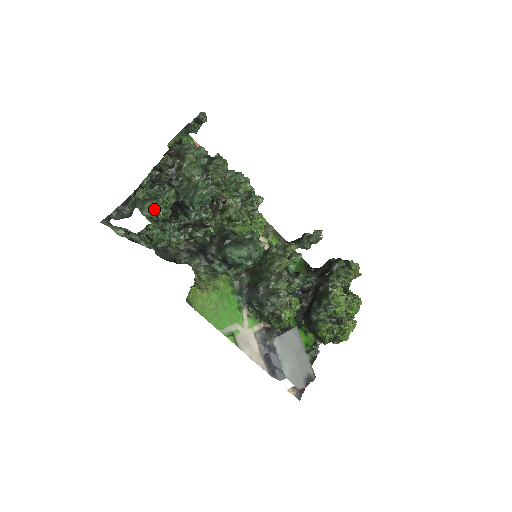
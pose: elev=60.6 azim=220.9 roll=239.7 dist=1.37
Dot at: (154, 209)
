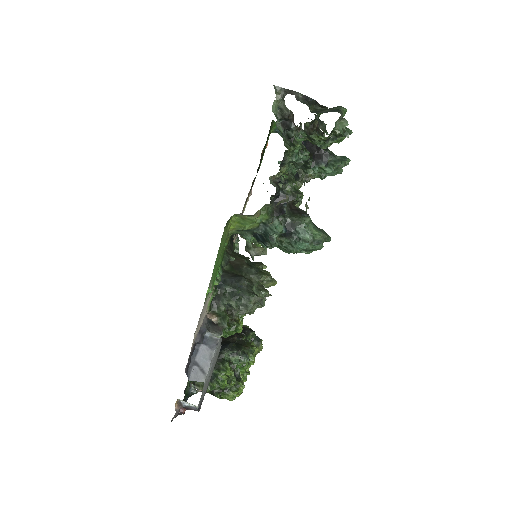
Dot at: (342, 130)
